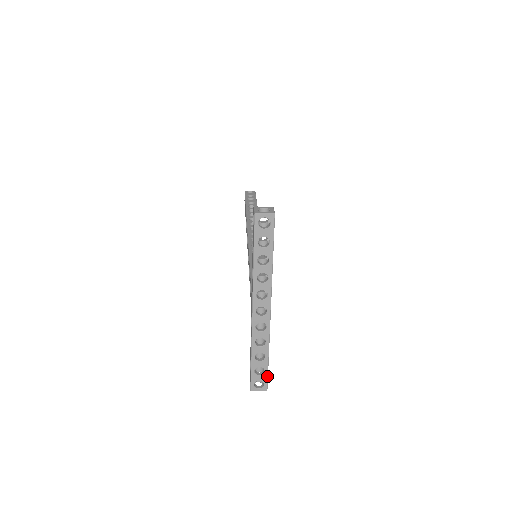
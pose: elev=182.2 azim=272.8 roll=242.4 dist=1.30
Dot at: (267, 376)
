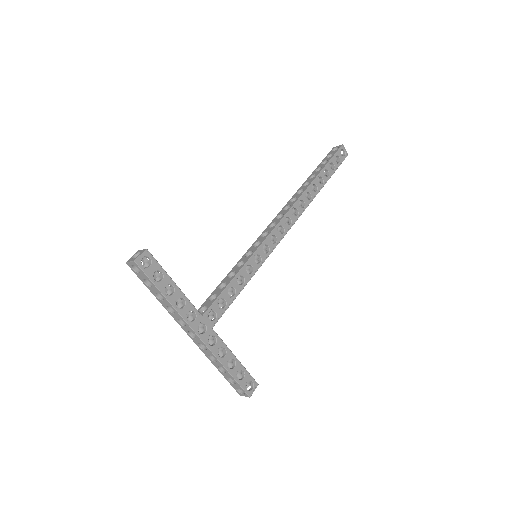
Dot at: (239, 385)
